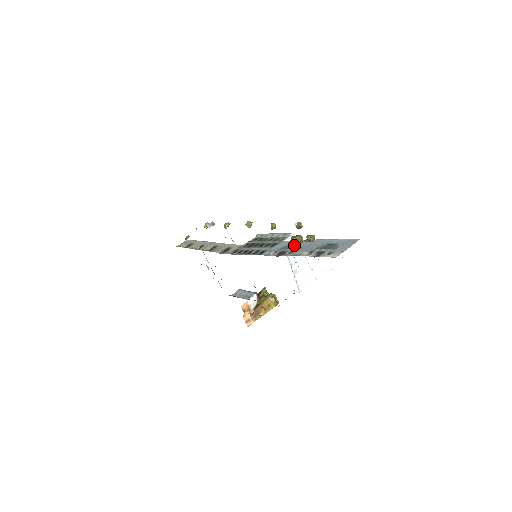
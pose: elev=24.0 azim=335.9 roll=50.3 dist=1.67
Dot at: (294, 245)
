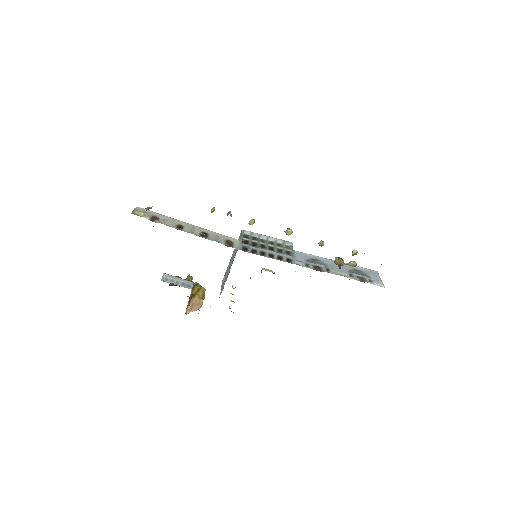
Dot at: occluded
